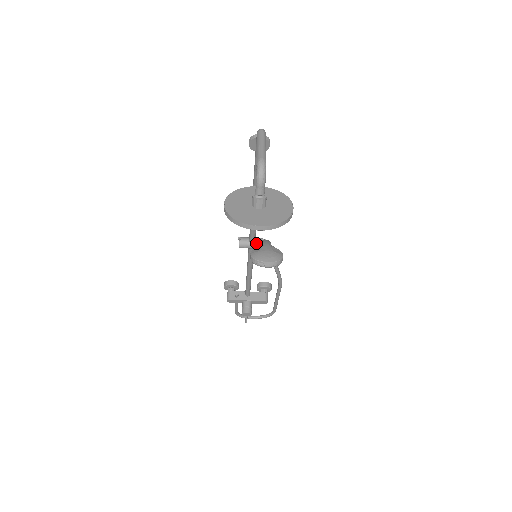
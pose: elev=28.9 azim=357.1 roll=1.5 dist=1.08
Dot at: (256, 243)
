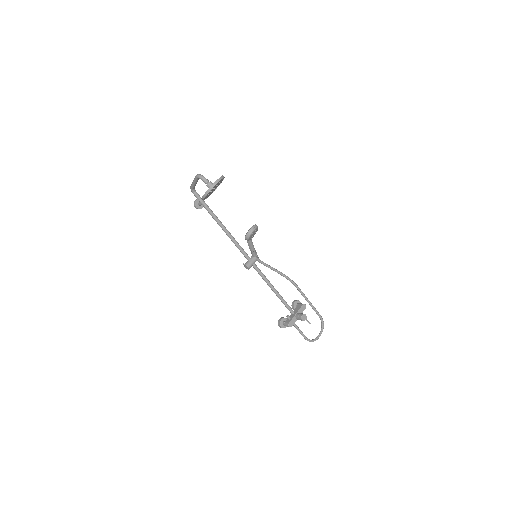
Dot at: (252, 258)
